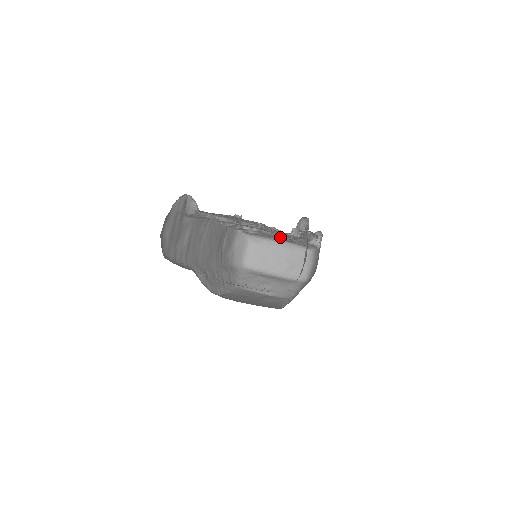
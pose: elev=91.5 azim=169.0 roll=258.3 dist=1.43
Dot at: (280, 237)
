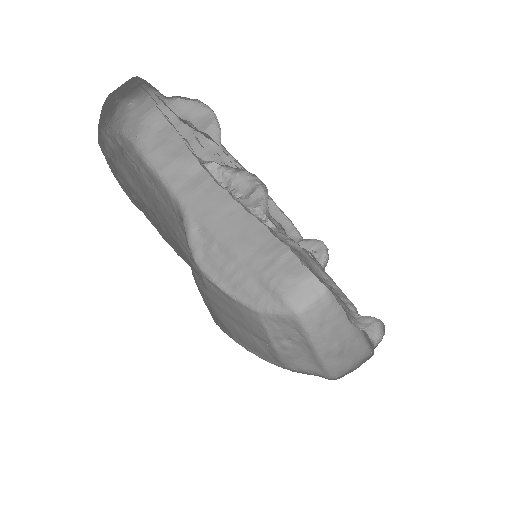
Dot at: occluded
